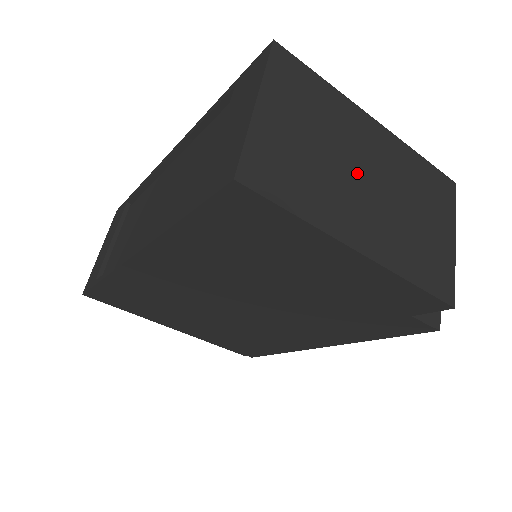
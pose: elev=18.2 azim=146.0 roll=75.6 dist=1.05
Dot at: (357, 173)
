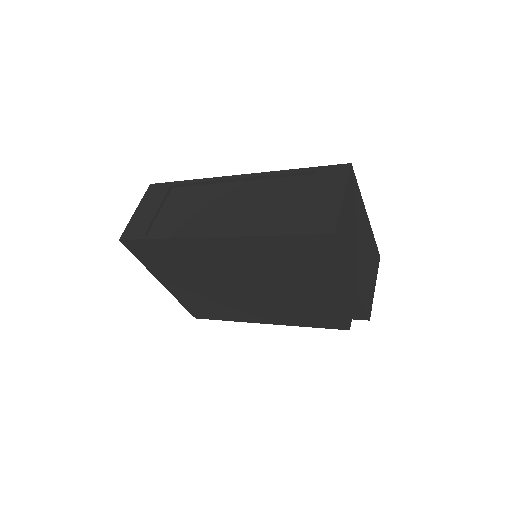
Dot at: (359, 241)
